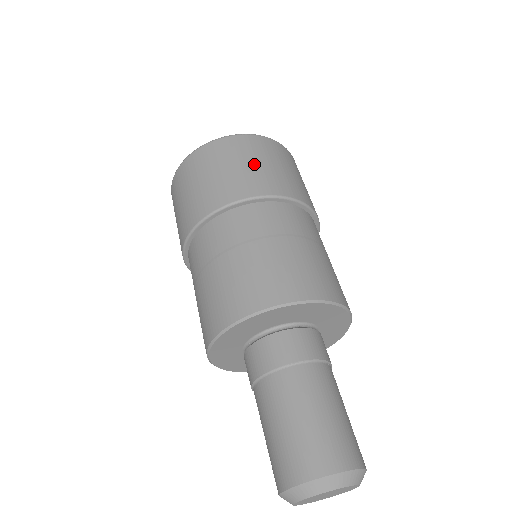
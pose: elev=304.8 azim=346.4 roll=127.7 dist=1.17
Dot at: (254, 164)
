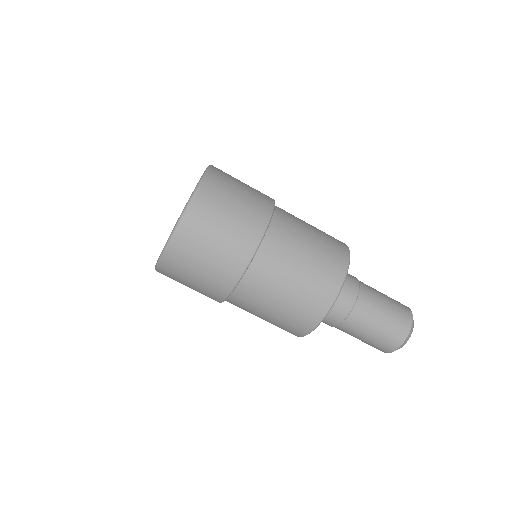
Dot at: (191, 286)
